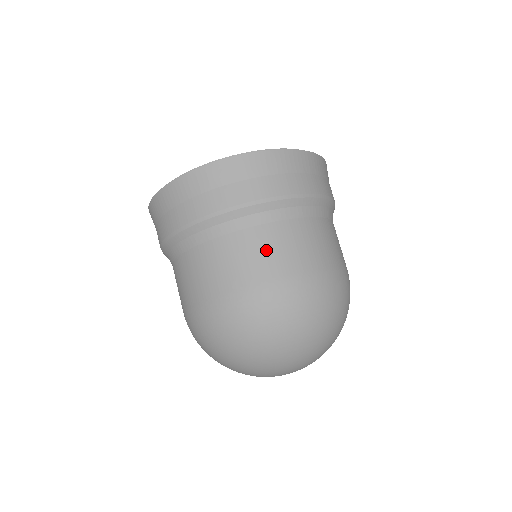
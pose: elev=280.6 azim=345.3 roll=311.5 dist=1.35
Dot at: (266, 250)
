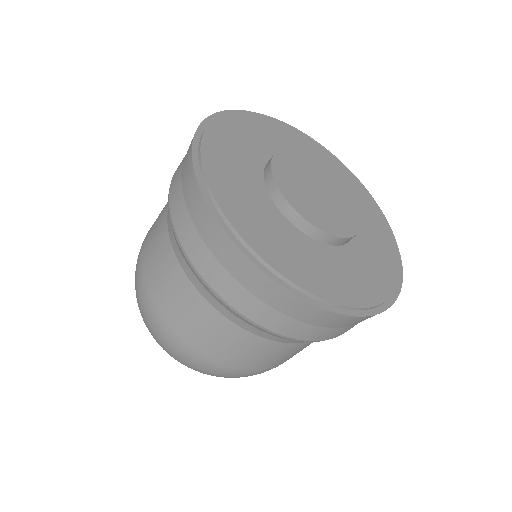
Dot at: occluded
